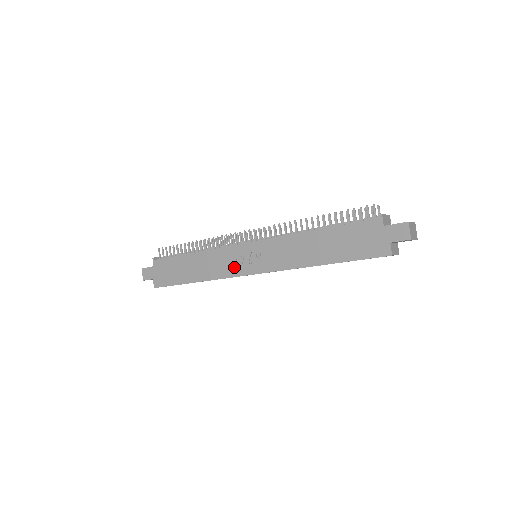
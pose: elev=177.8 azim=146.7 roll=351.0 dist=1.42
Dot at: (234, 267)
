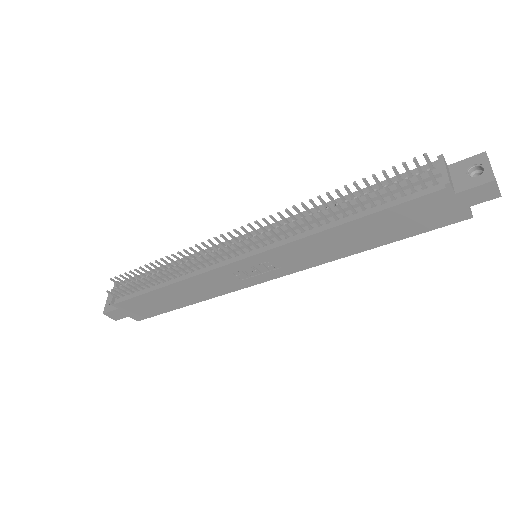
Dot at: (238, 282)
